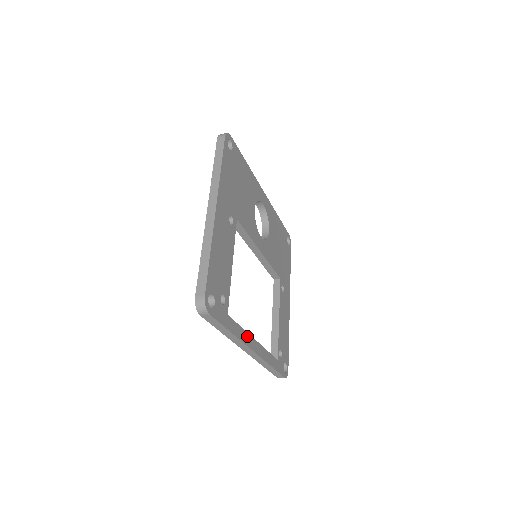
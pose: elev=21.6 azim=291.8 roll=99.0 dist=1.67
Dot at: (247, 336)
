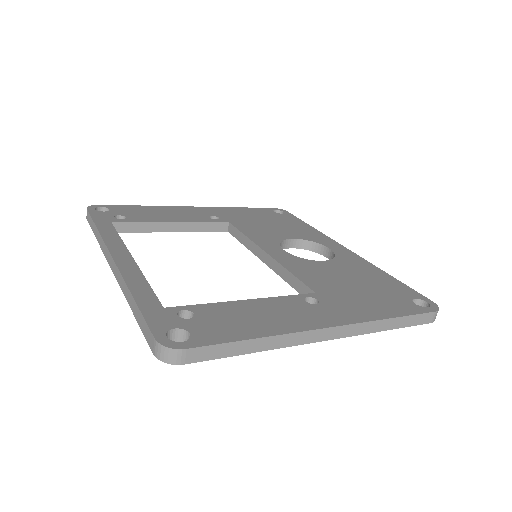
Dot at: (120, 245)
